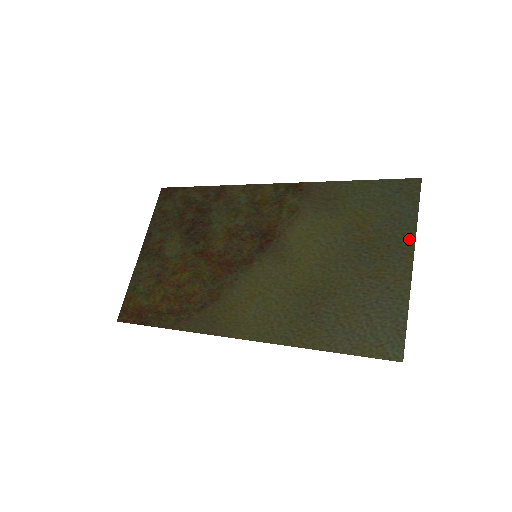
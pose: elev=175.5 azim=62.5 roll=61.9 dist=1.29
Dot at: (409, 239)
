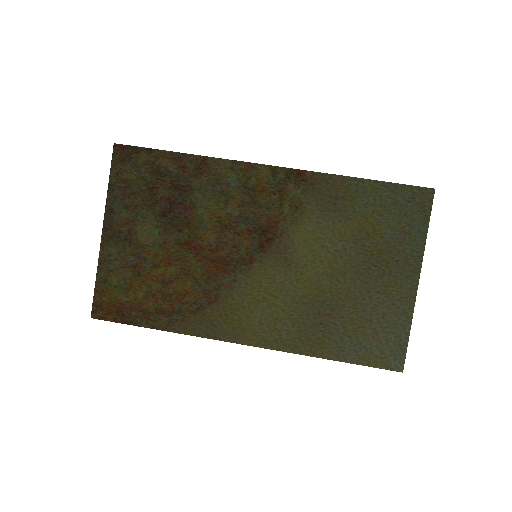
Dot at: (417, 257)
